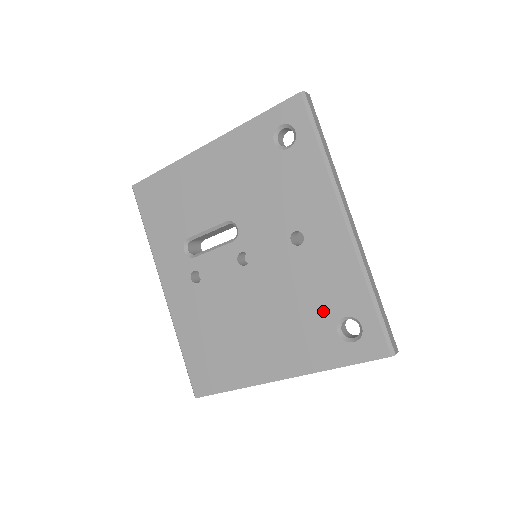
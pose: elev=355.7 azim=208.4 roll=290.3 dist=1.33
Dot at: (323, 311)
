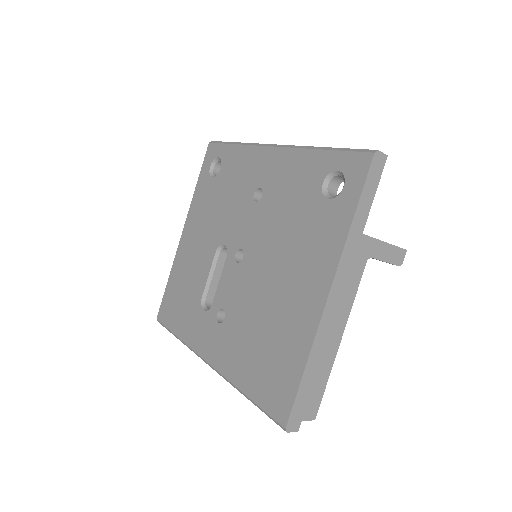
Dot at: (307, 203)
